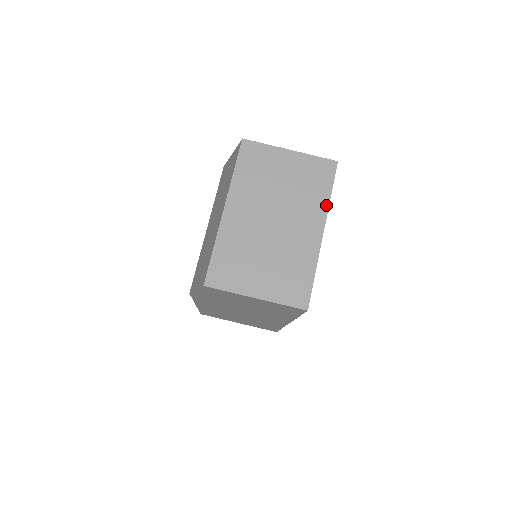
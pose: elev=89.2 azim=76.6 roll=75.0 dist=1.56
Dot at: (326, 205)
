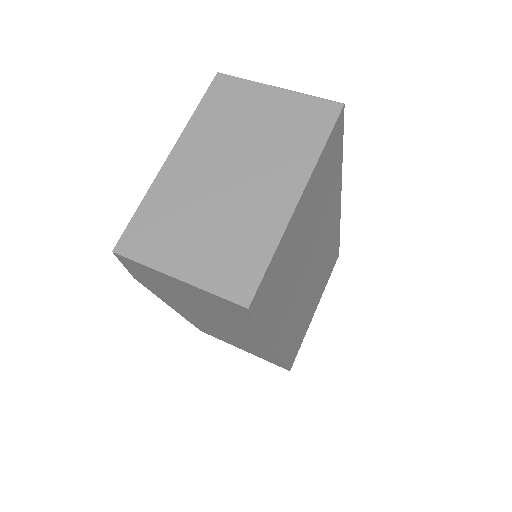
Dot at: (313, 161)
